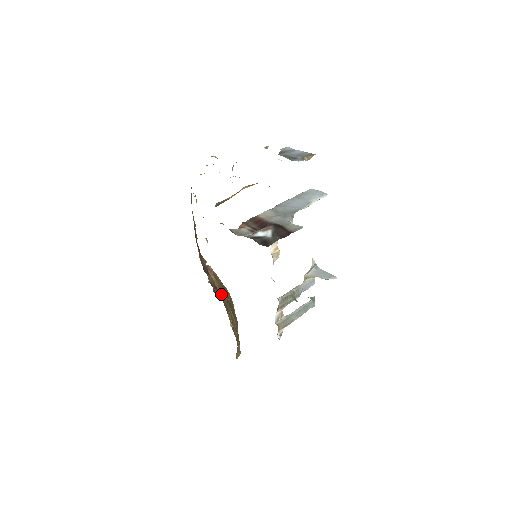
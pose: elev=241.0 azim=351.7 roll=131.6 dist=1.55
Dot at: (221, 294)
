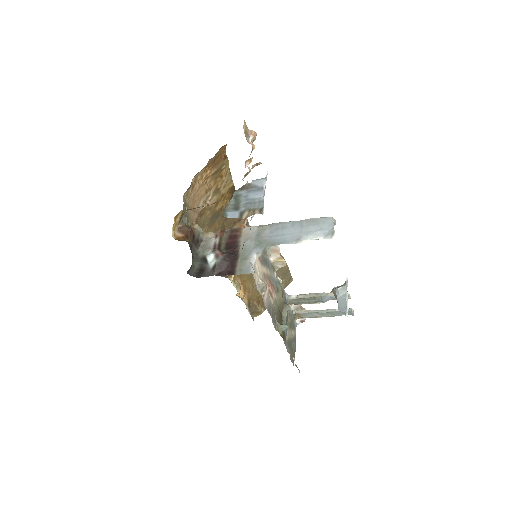
Dot at: occluded
